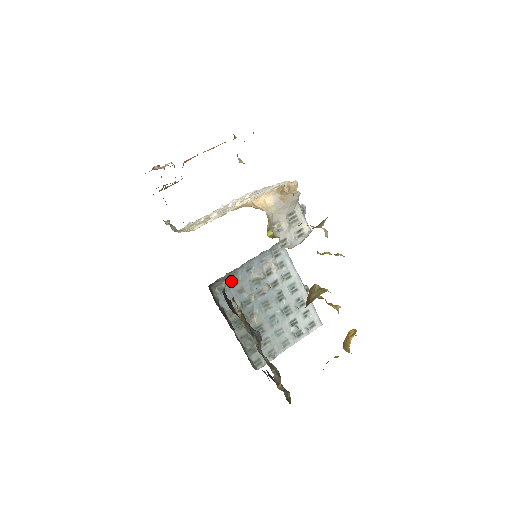
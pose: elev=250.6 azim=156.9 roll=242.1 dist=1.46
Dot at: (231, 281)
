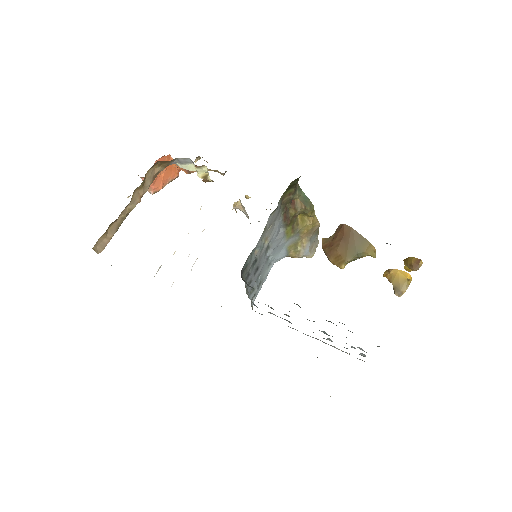
Dot at: occluded
